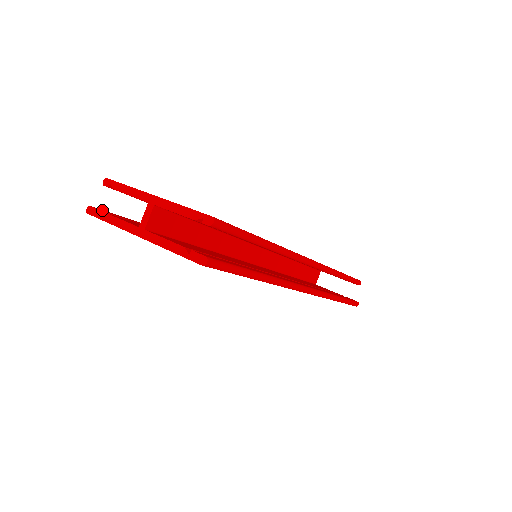
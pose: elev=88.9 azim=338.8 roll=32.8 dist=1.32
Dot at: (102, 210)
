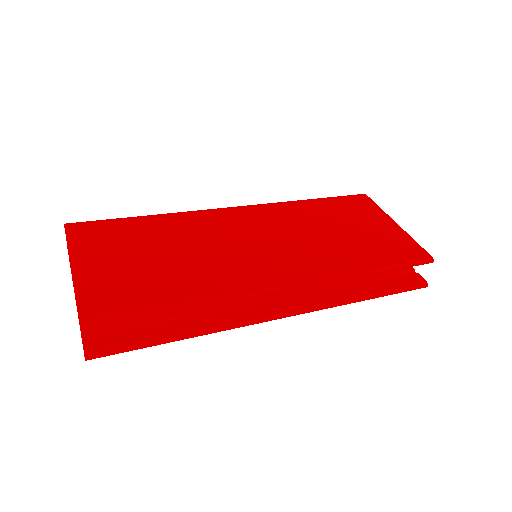
Dot at: occluded
